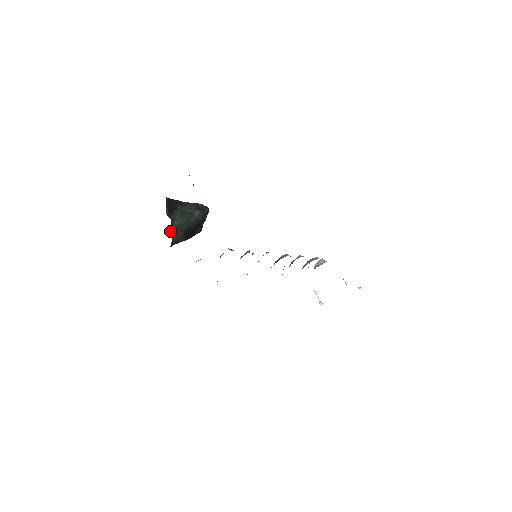
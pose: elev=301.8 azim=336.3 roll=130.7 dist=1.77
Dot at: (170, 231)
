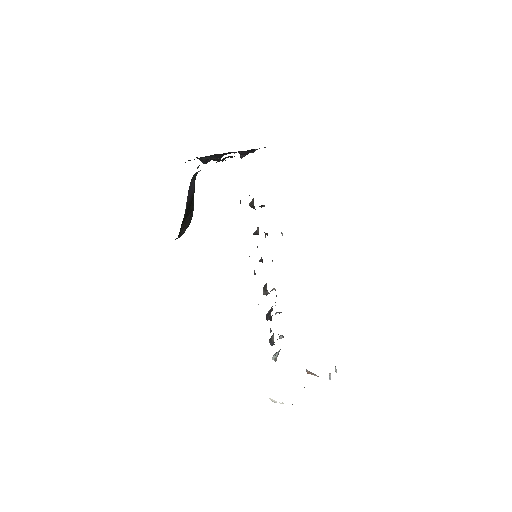
Dot at: (197, 167)
